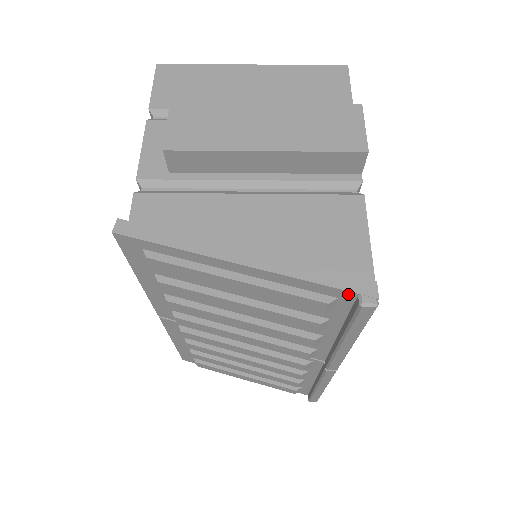
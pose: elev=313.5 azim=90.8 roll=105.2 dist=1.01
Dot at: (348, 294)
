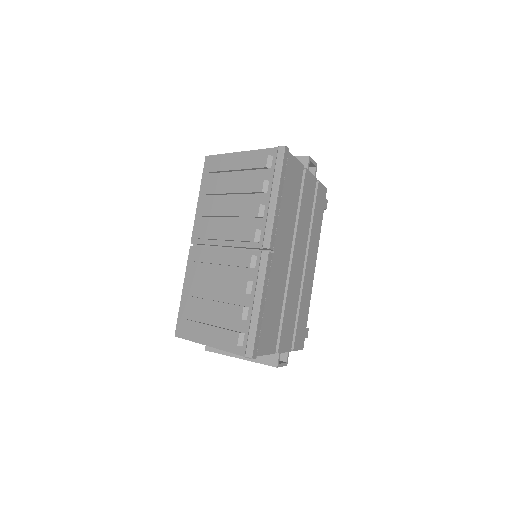
Dot at: (276, 150)
